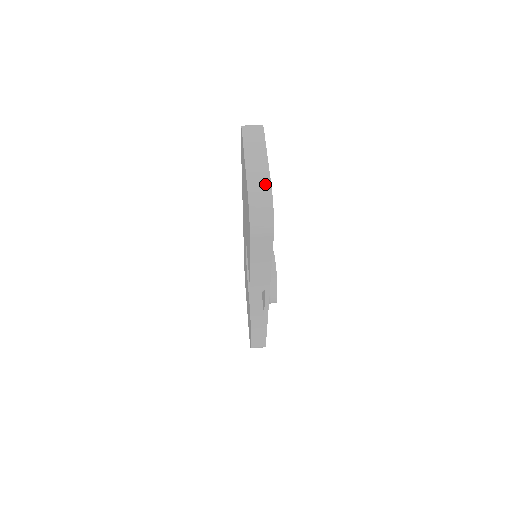
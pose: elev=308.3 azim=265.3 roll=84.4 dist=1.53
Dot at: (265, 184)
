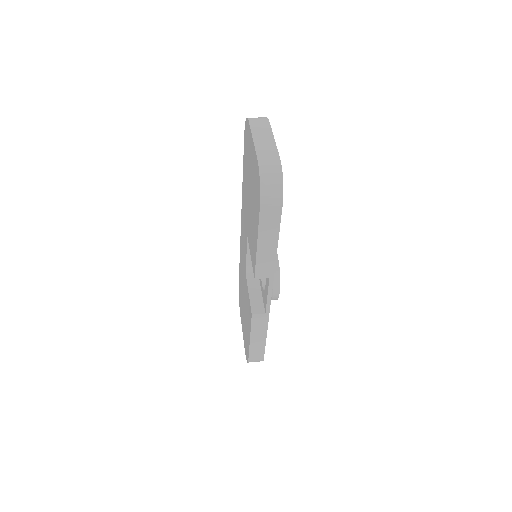
Dot at: (274, 156)
